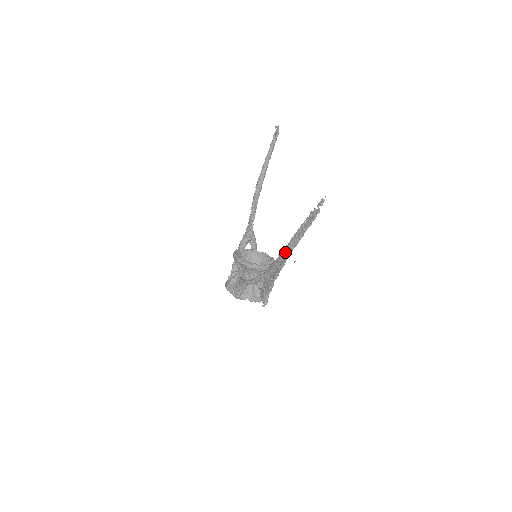
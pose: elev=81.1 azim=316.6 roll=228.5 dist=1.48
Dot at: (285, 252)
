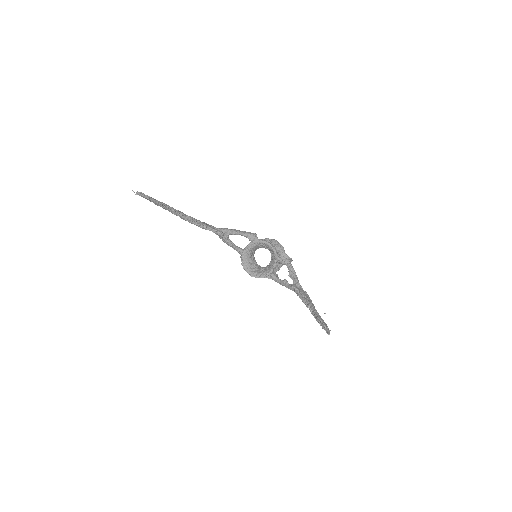
Dot at: occluded
